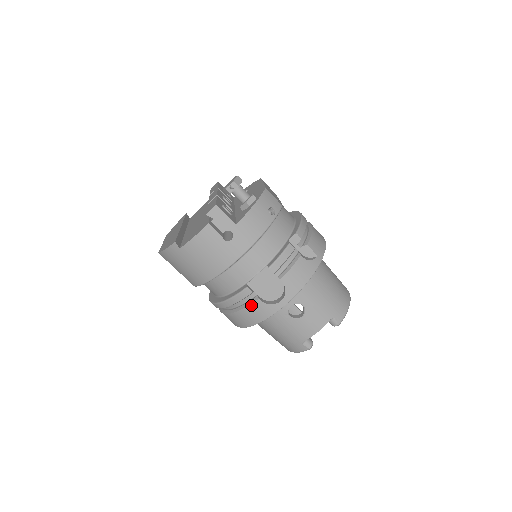
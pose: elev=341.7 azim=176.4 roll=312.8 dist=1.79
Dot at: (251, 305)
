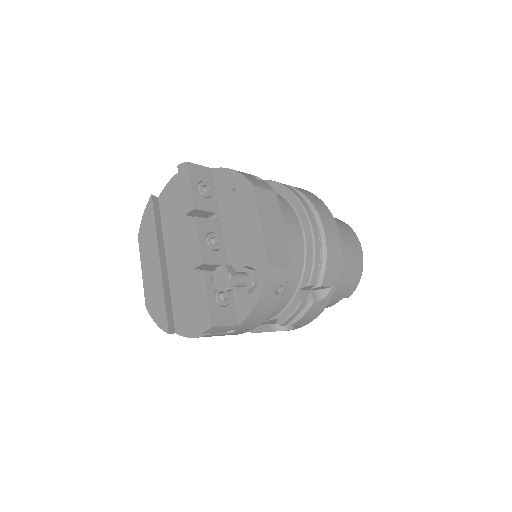
Dot at: occluded
